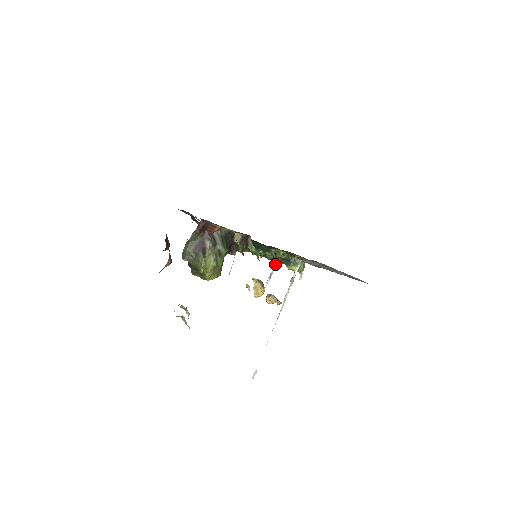
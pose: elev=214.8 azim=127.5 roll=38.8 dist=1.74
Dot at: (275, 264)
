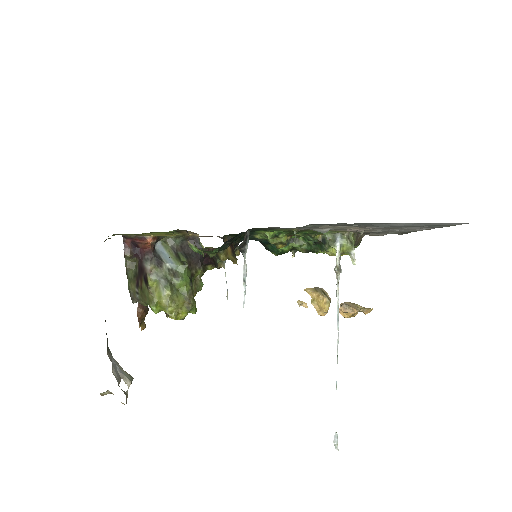
Dot at: (244, 257)
